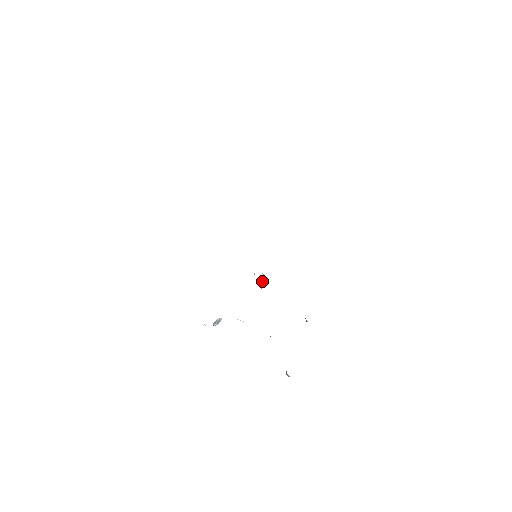
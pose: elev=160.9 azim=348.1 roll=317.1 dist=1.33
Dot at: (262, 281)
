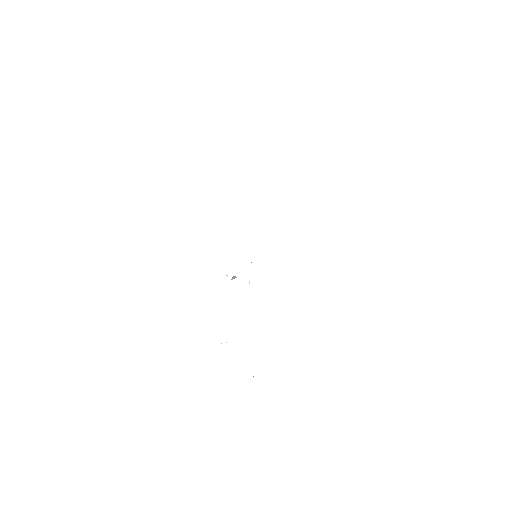
Dot at: occluded
